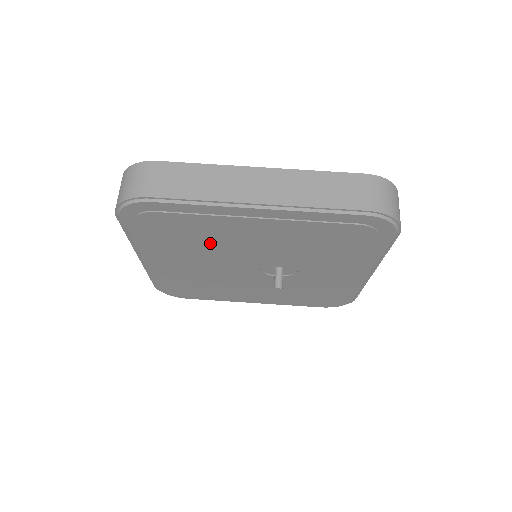
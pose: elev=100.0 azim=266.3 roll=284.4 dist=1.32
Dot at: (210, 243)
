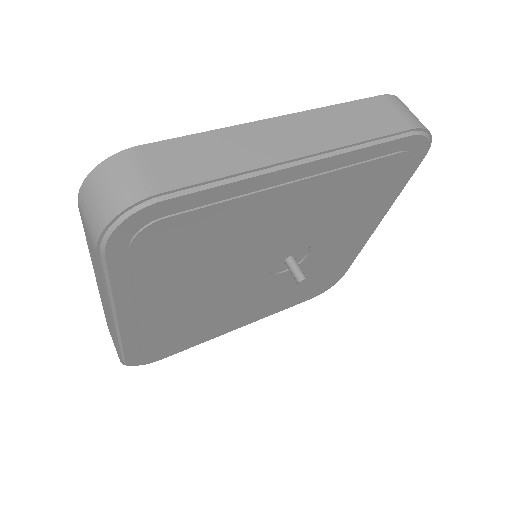
Dot at: (223, 249)
